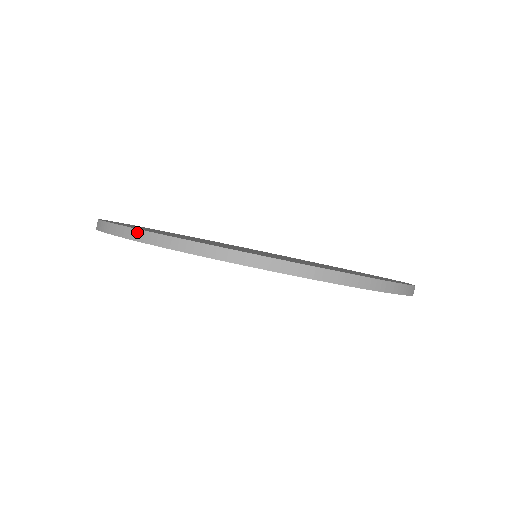
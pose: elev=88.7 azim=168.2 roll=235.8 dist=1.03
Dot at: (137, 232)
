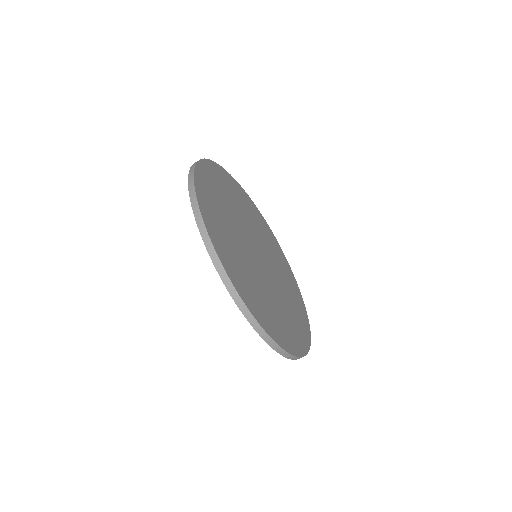
Dot at: (245, 307)
